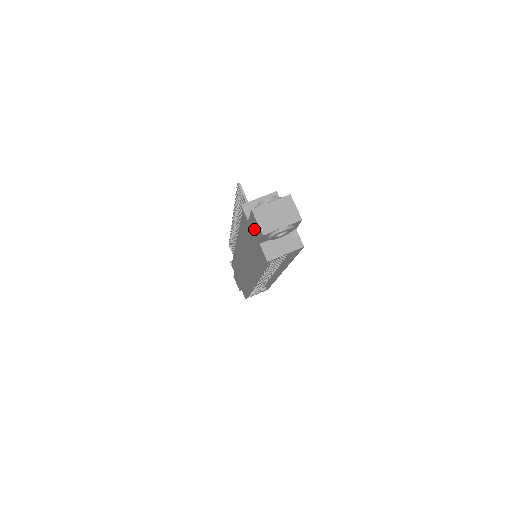
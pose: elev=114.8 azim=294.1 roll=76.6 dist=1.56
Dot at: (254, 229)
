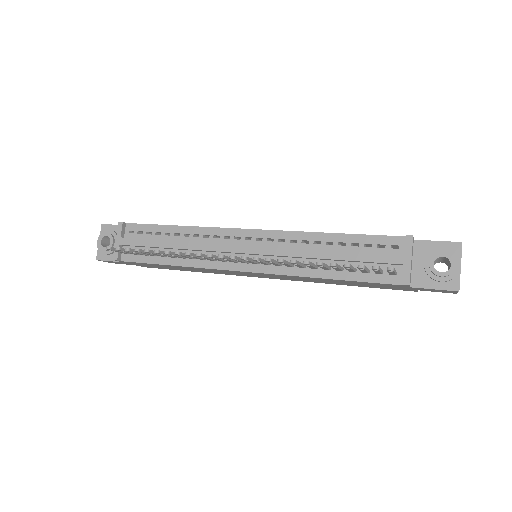
Dot at: (426, 290)
